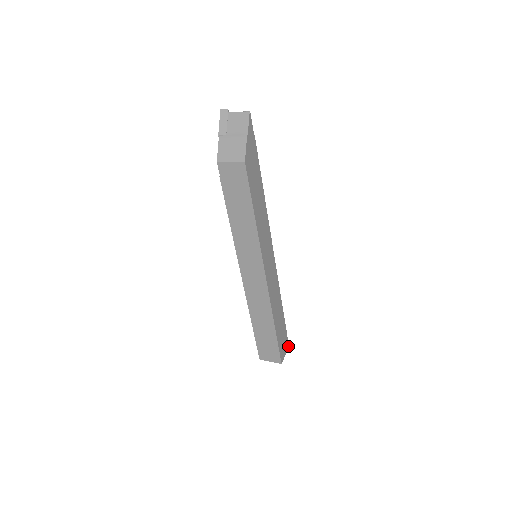
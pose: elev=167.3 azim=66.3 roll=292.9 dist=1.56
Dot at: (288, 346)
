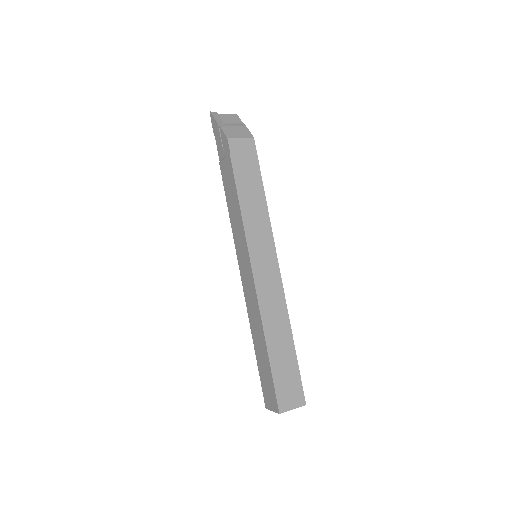
Dot at: occluded
